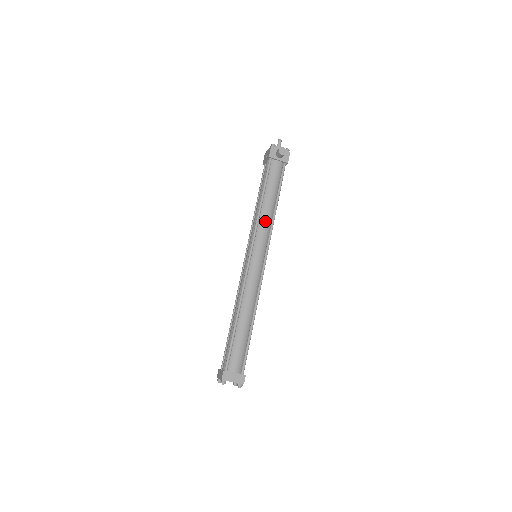
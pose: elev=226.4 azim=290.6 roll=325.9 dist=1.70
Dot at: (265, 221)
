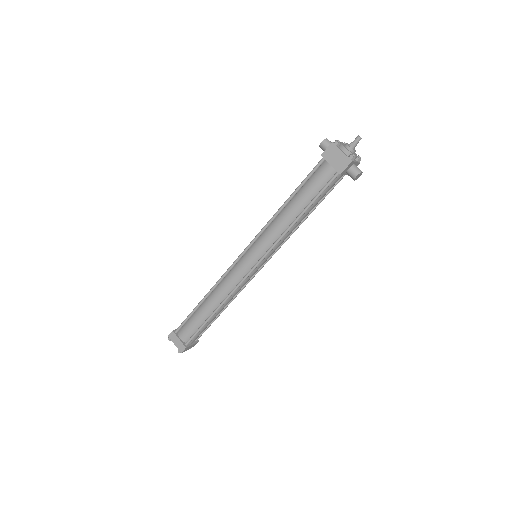
Dot at: occluded
